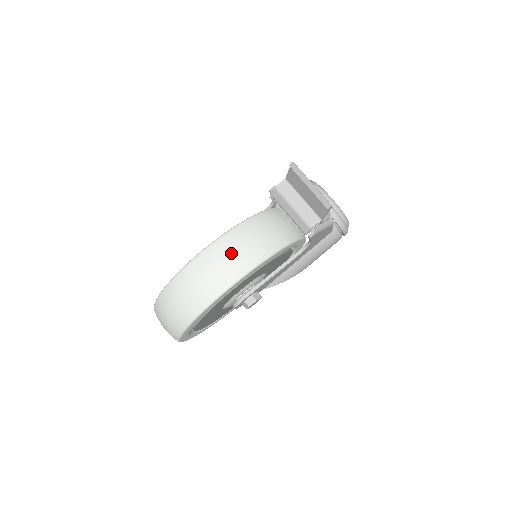
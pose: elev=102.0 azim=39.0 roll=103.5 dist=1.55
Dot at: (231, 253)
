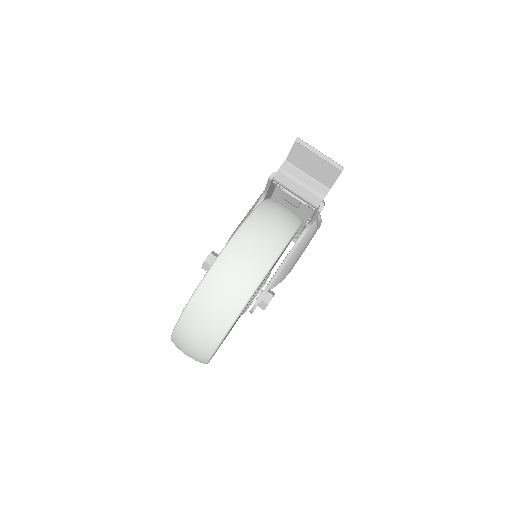
Dot at: (263, 232)
